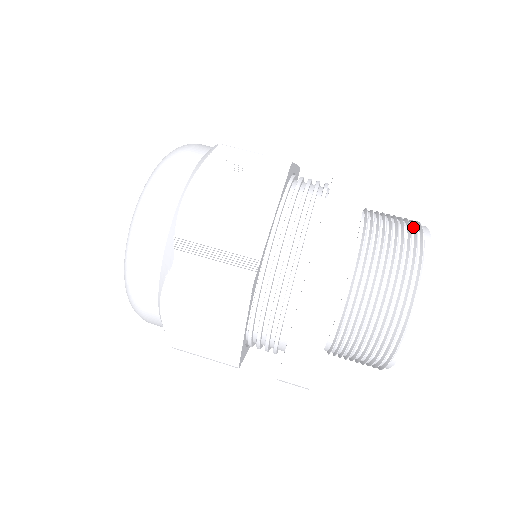
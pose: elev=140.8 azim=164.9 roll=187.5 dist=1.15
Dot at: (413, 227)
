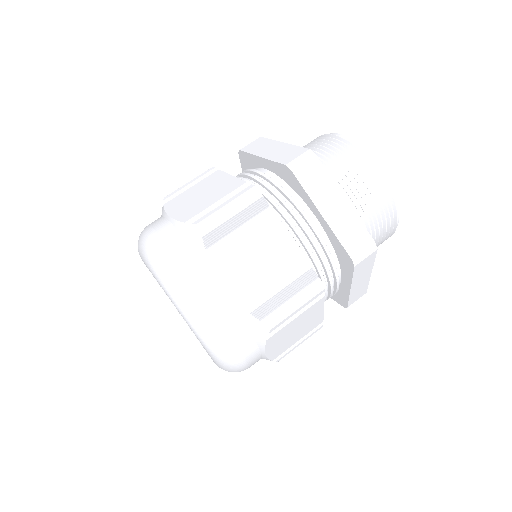
Dot at: occluded
